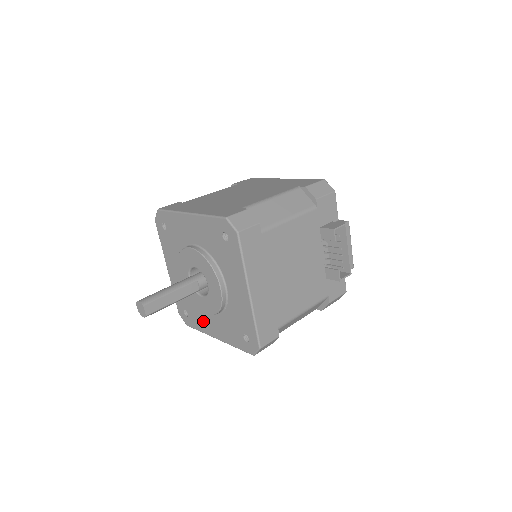
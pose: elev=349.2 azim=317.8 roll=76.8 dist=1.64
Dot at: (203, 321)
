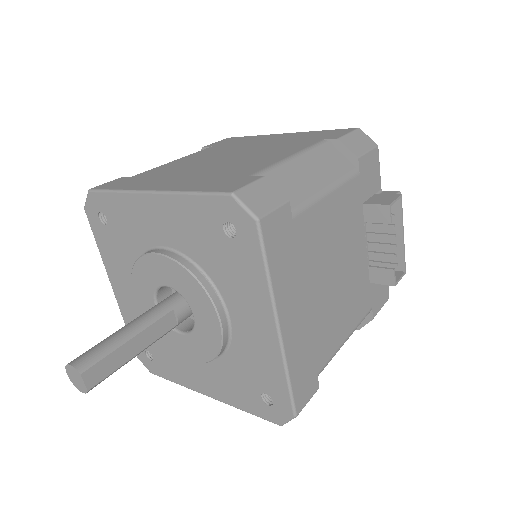
Dot at: (181, 369)
